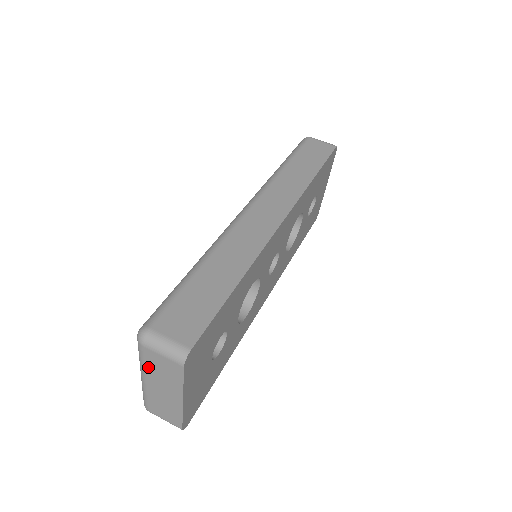
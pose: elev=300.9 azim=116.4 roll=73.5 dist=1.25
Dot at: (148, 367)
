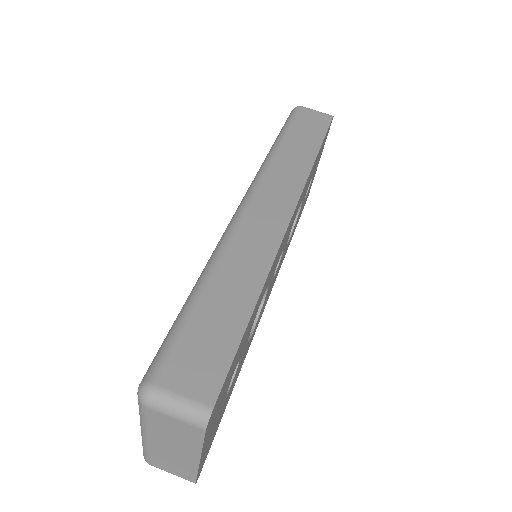
Dot at: (153, 427)
